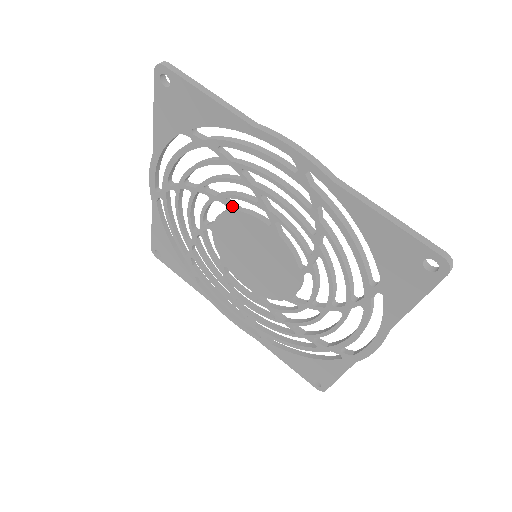
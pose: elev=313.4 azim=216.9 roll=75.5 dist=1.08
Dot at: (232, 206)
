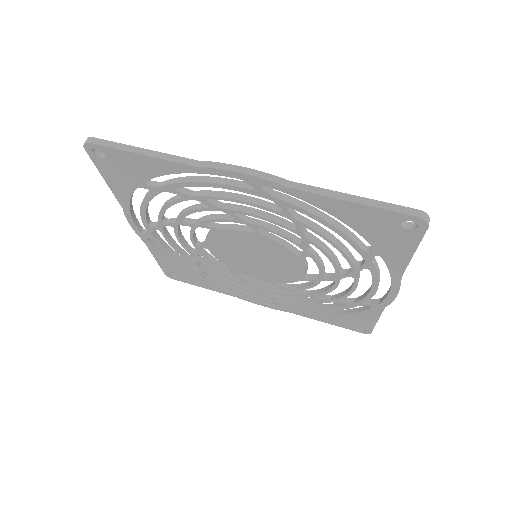
Dot at: (213, 228)
